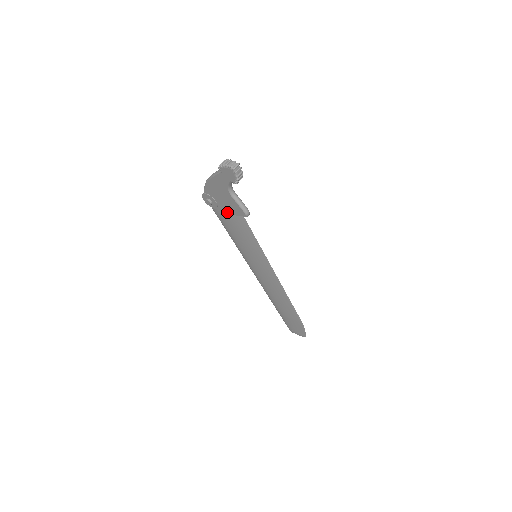
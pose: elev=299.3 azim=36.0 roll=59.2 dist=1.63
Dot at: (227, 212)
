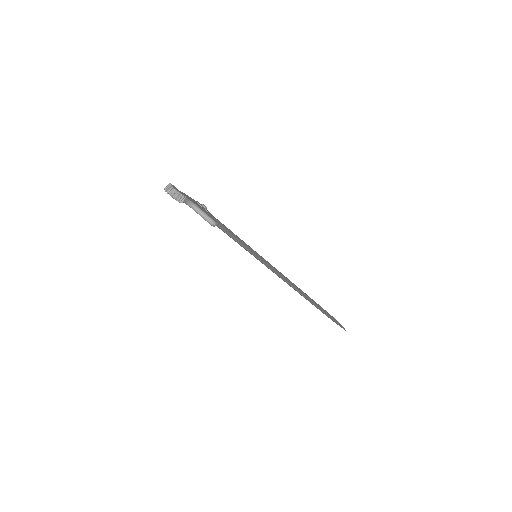
Dot at: occluded
